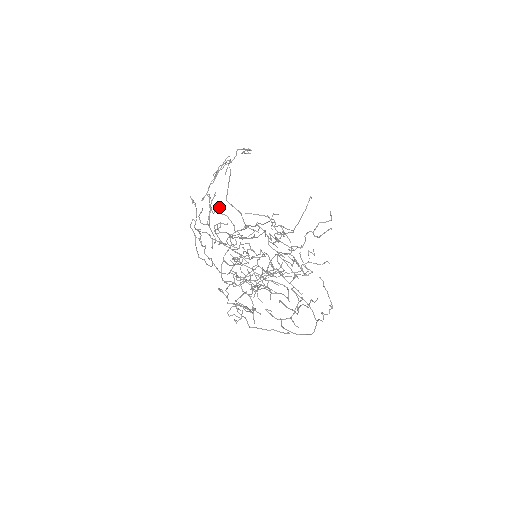
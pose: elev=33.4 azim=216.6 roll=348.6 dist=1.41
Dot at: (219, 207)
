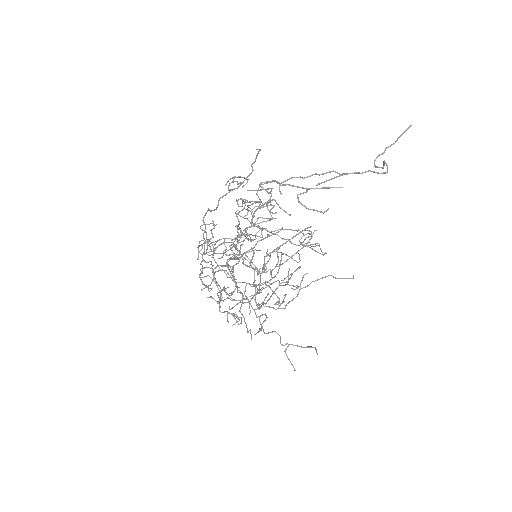
Dot at: (261, 228)
